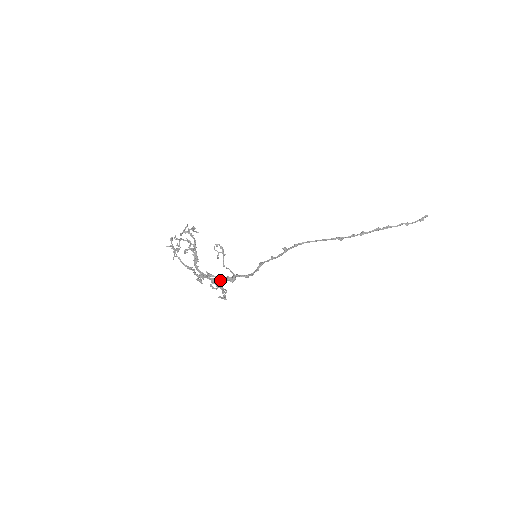
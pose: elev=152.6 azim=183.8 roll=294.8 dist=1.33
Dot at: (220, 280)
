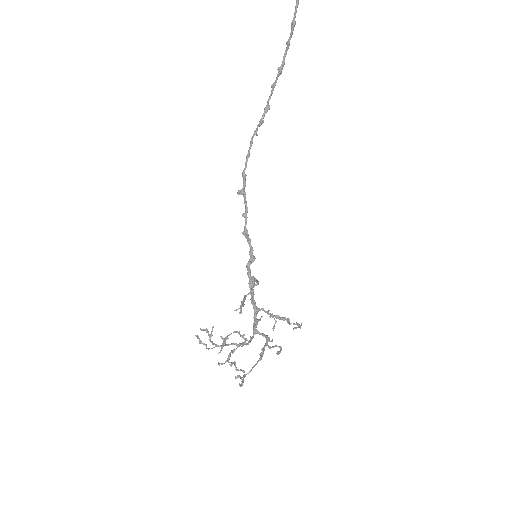
Dot at: (253, 299)
